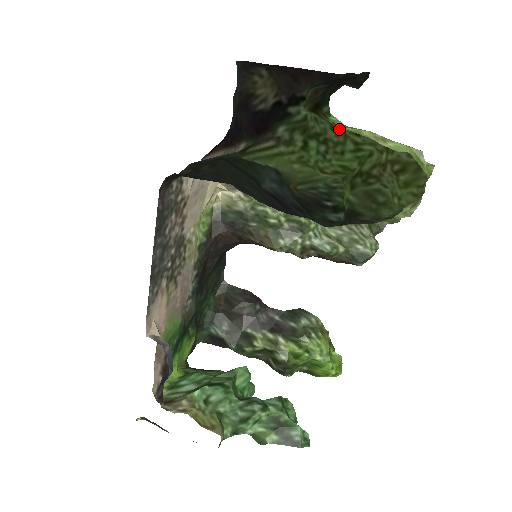
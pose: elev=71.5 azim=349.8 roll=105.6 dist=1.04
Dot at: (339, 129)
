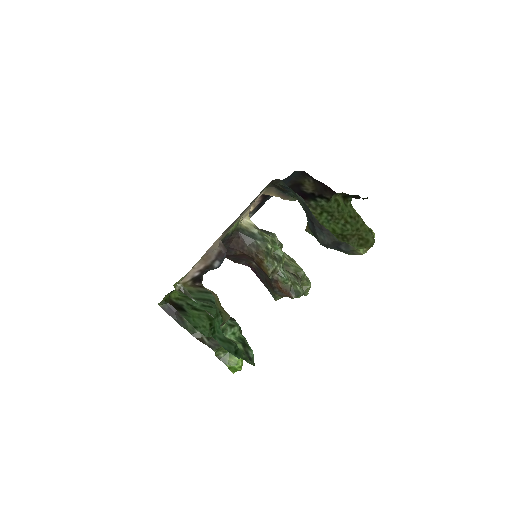
Dot at: (341, 214)
